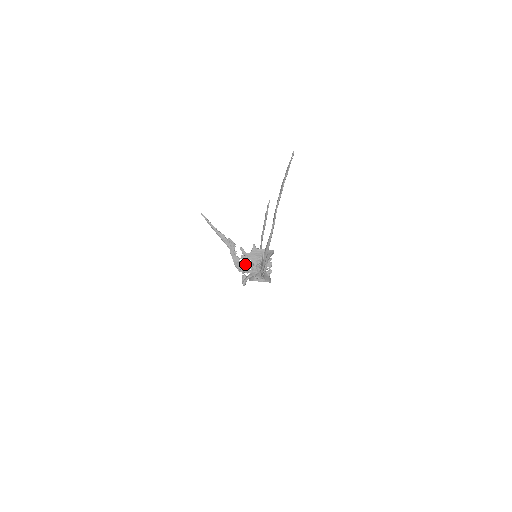
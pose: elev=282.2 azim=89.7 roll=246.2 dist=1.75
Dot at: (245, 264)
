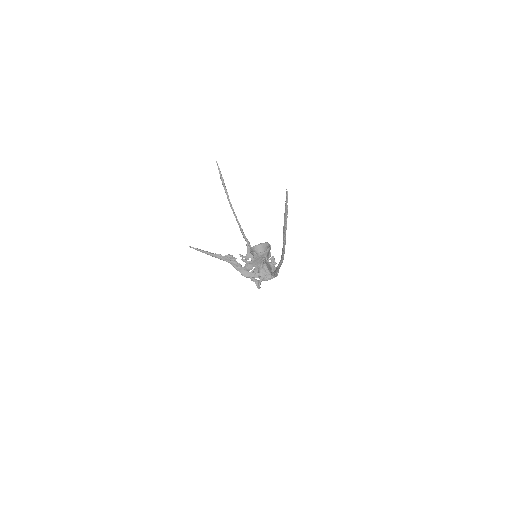
Dot at: (252, 270)
